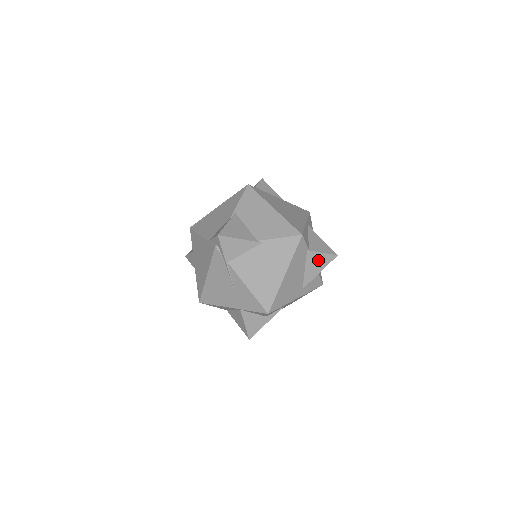
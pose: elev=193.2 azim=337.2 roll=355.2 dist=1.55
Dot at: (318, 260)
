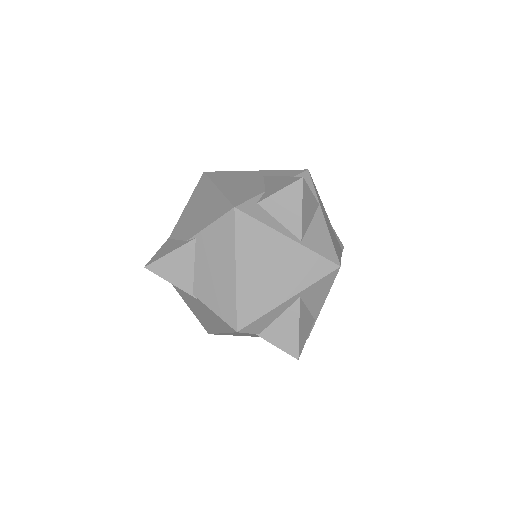
Dot at: occluded
